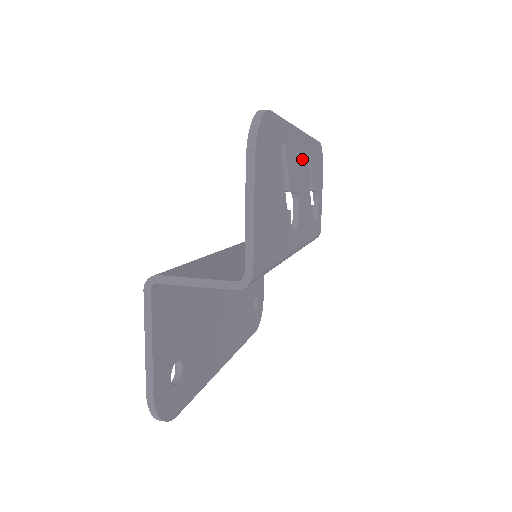
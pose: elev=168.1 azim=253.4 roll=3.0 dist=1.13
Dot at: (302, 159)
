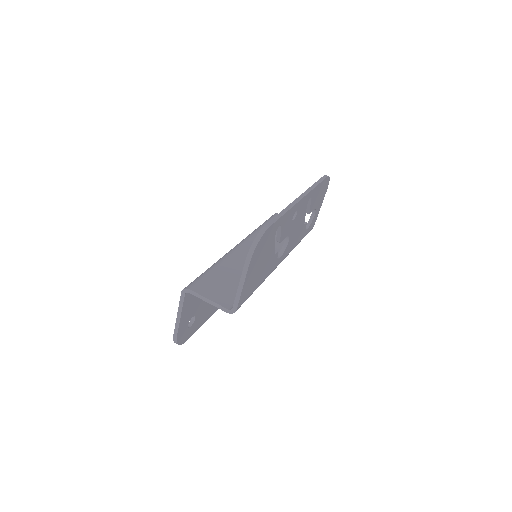
Dot at: (299, 212)
